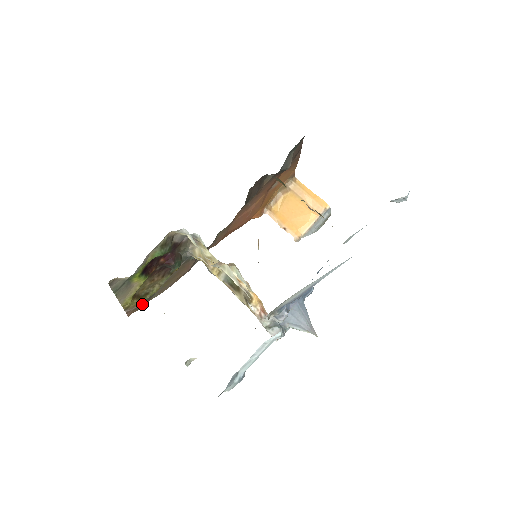
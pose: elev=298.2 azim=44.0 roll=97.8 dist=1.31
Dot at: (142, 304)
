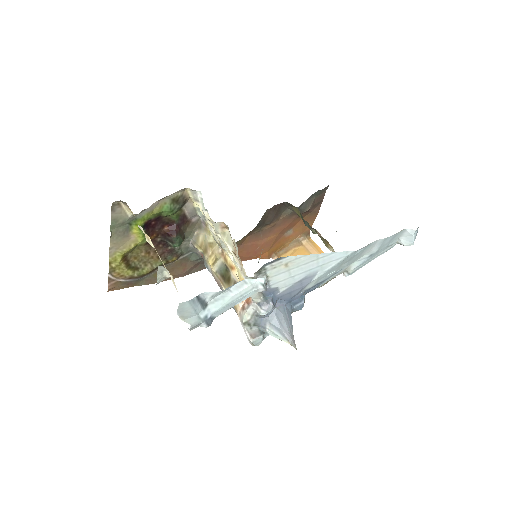
Dot at: (126, 284)
